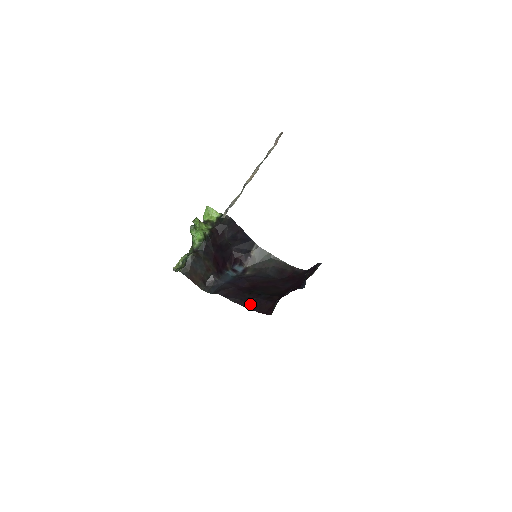
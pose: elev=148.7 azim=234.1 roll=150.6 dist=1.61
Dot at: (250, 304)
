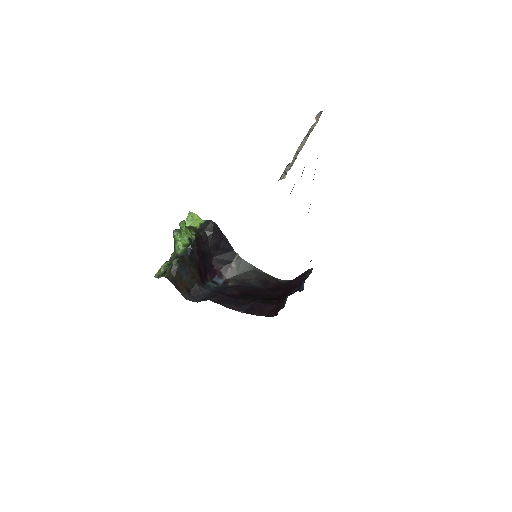
Dot at: (247, 309)
